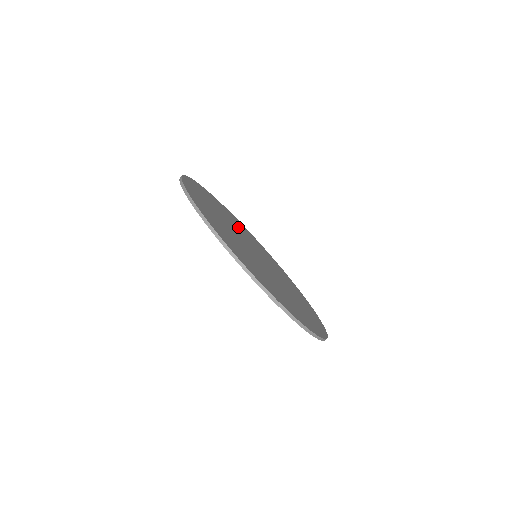
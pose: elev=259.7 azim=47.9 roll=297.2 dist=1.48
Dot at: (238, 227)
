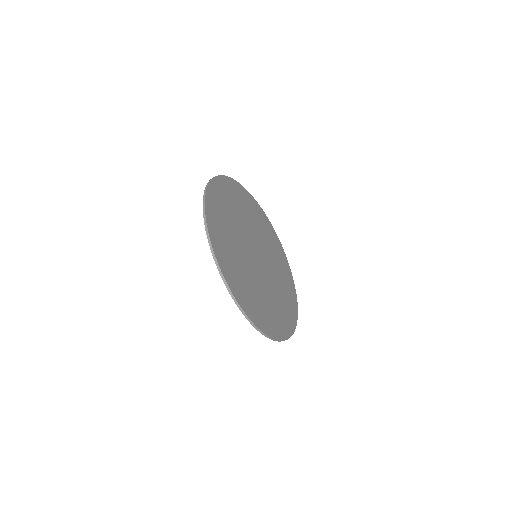
Dot at: (237, 214)
